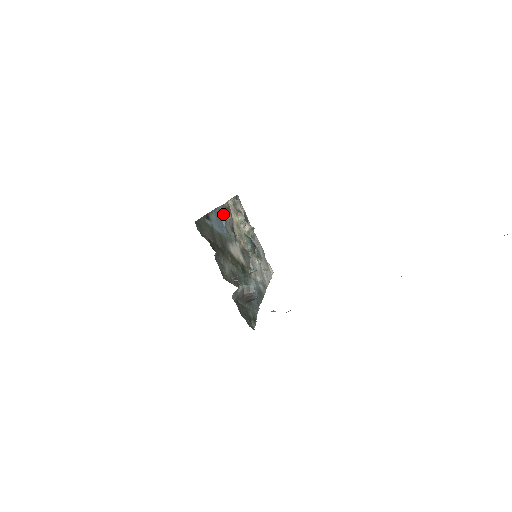
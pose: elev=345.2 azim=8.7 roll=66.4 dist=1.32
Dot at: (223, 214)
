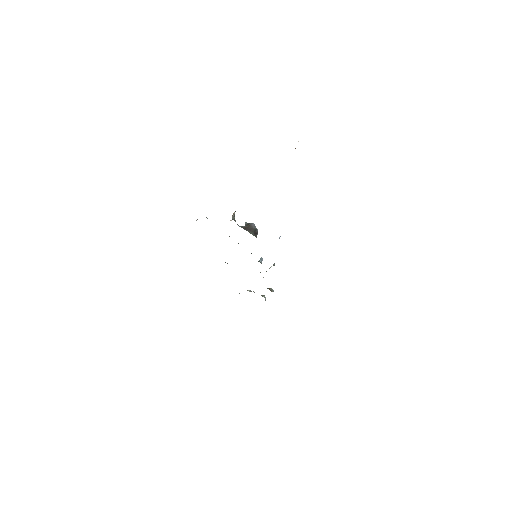
Dot at: occluded
